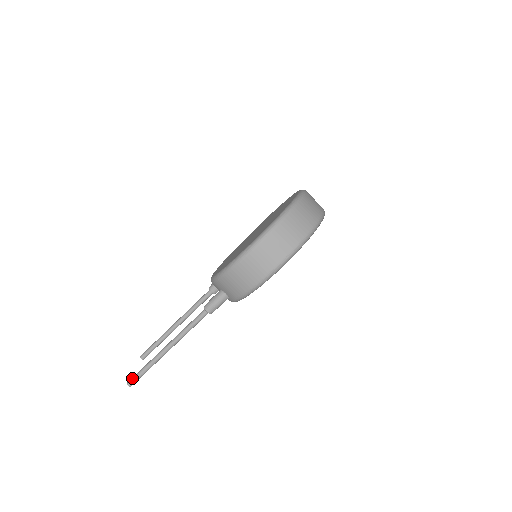
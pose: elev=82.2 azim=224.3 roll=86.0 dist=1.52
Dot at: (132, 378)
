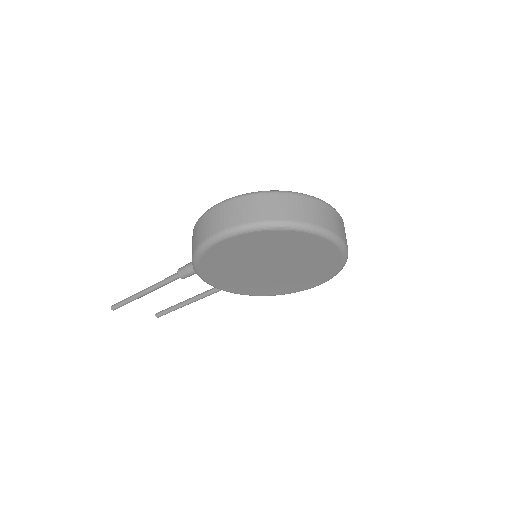
Dot at: (117, 303)
